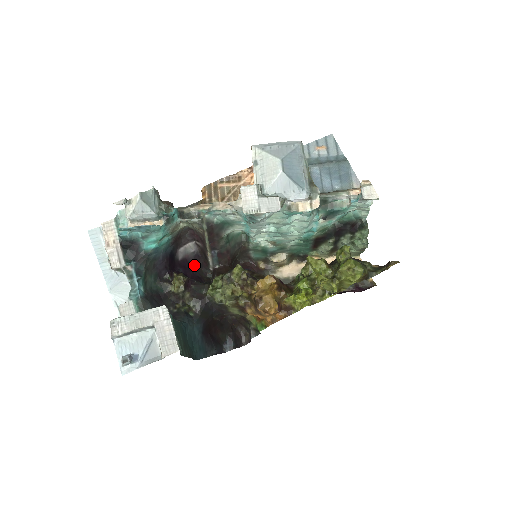
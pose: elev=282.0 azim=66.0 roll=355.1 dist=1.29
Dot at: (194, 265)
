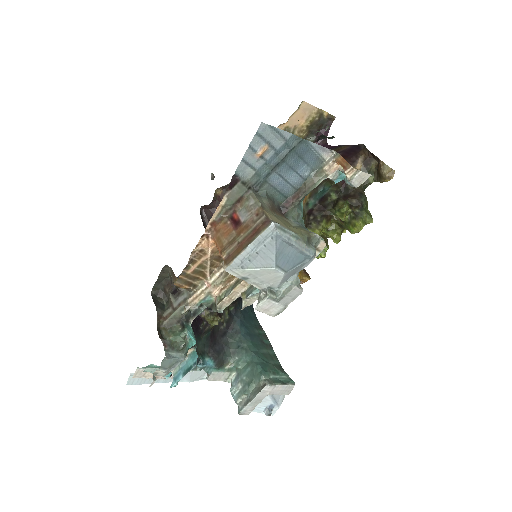
Dot at: occluded
